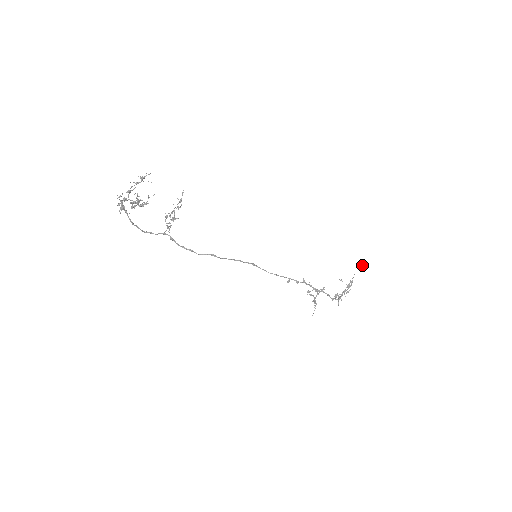
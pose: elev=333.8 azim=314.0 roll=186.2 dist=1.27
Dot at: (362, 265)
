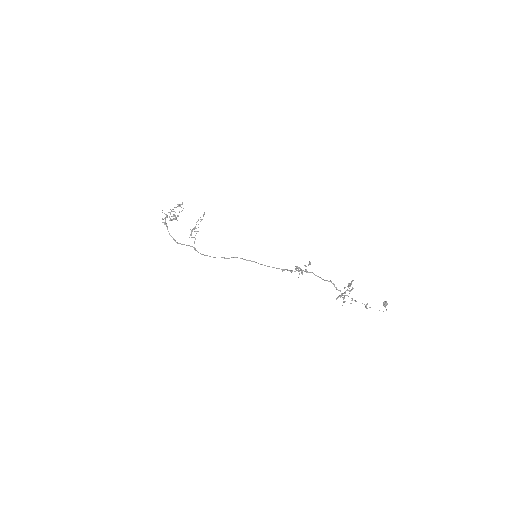
Dot at: occluded
